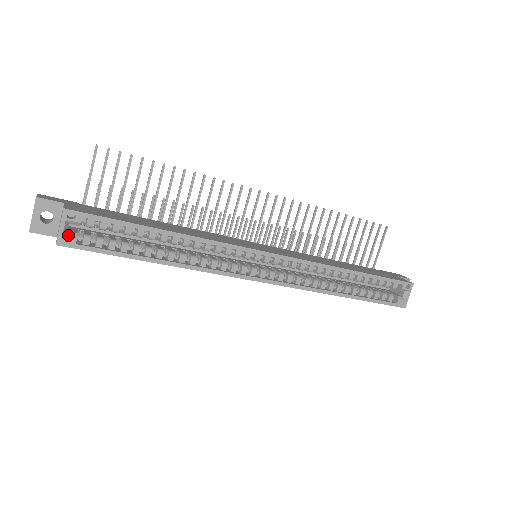
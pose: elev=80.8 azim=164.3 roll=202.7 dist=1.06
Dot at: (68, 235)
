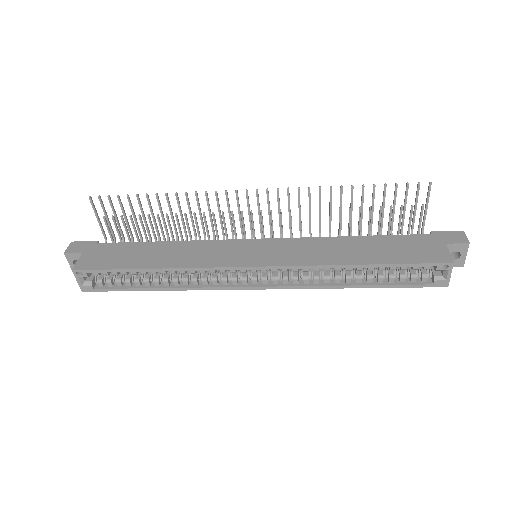
Dot at: (85, 284)
